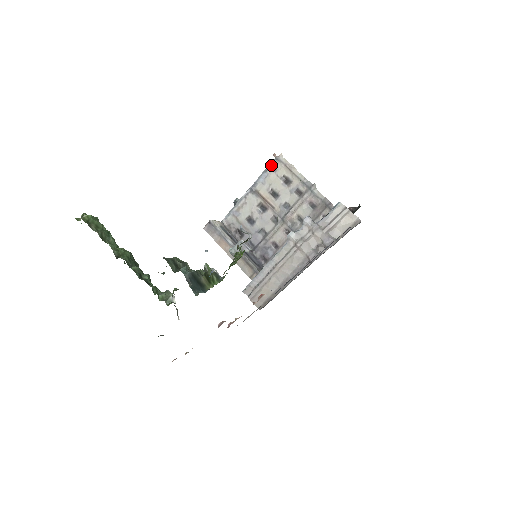
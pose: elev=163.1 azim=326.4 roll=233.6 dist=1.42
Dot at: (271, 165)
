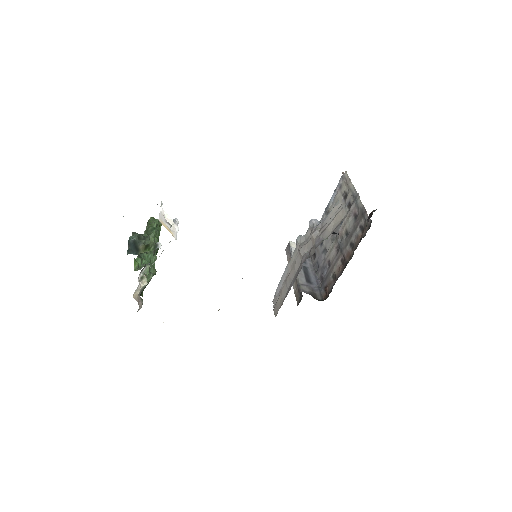
Dot at: (339, 183)
